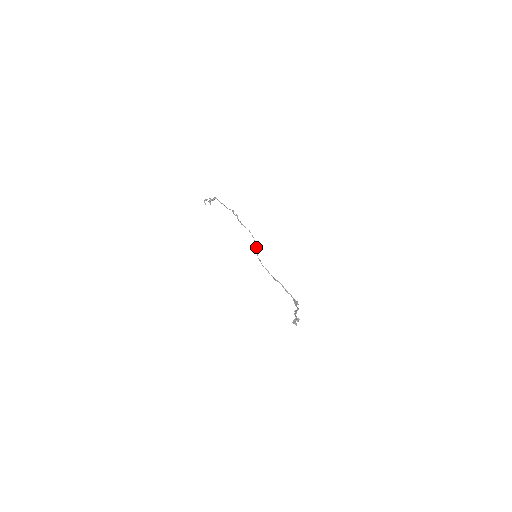
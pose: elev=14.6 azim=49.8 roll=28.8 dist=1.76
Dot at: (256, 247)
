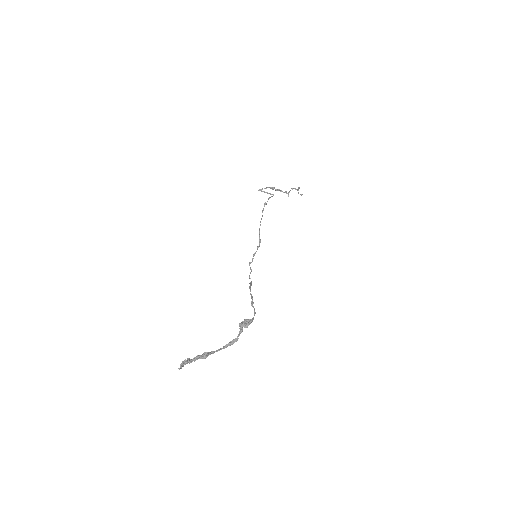
Dot at: (259, 242)
